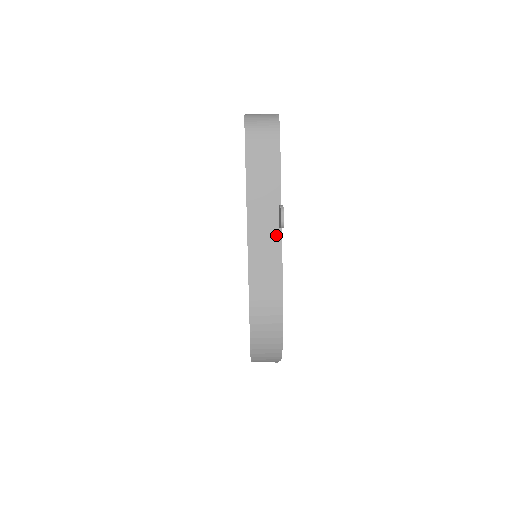
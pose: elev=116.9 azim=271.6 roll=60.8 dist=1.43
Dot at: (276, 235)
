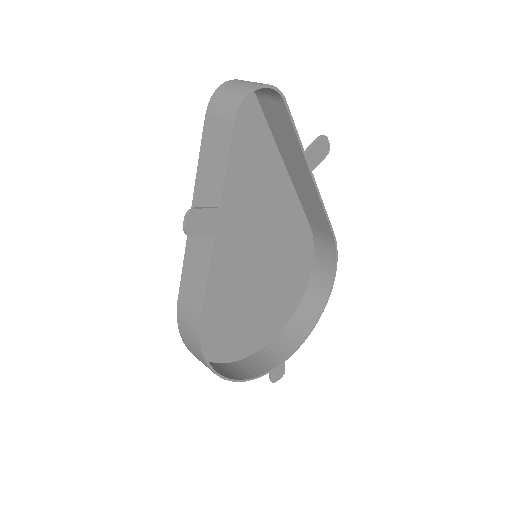
Dot at: (209, 241)
